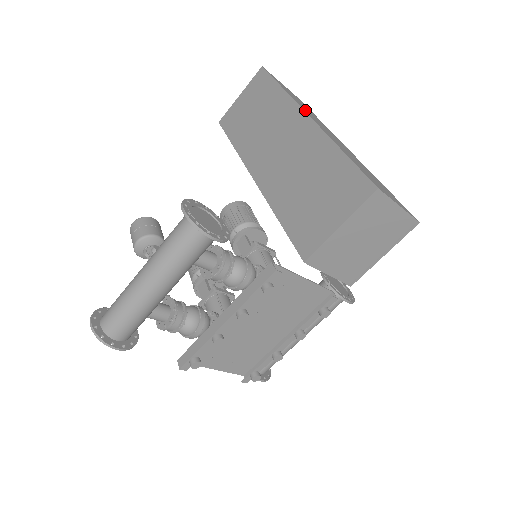
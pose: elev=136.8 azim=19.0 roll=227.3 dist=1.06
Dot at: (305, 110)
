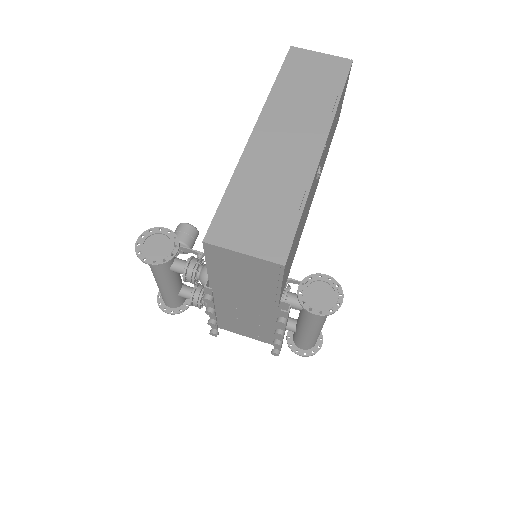
Dot at: (271, 115)
